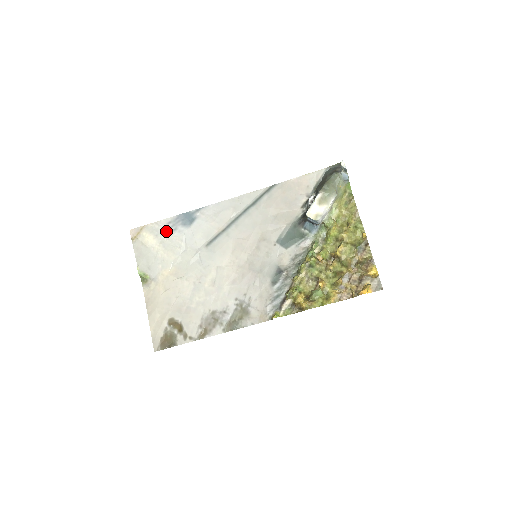
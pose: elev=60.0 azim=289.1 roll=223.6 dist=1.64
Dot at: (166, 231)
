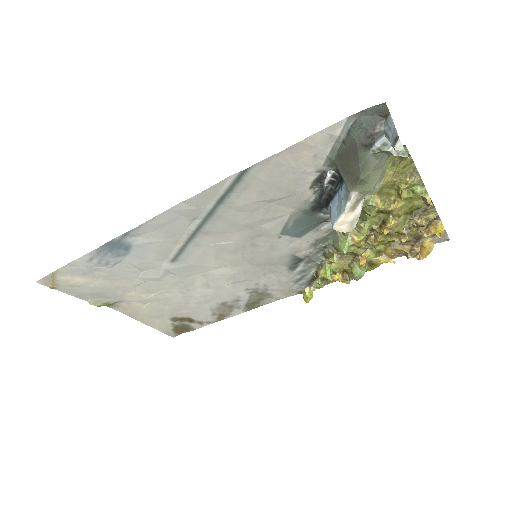
Dot at: (94, 267)
